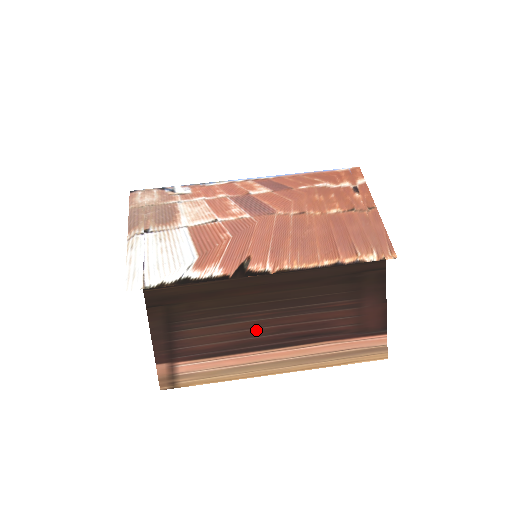
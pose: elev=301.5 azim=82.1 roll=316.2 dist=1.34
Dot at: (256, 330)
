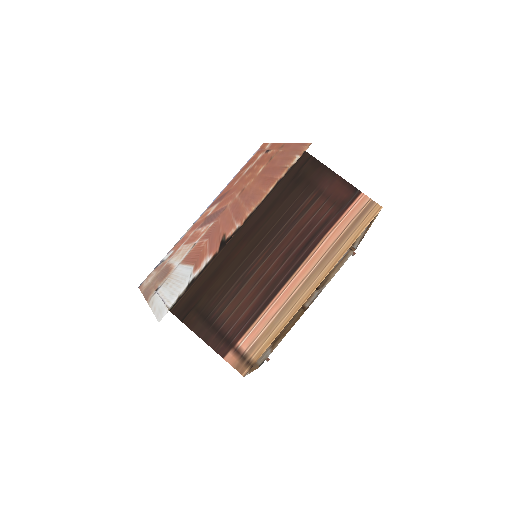
Dot at: (269, 271)
